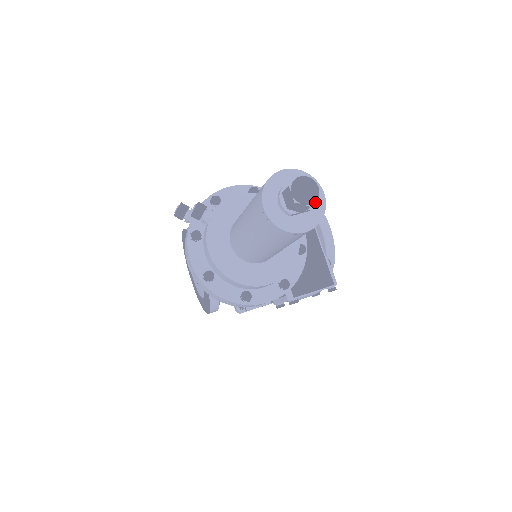
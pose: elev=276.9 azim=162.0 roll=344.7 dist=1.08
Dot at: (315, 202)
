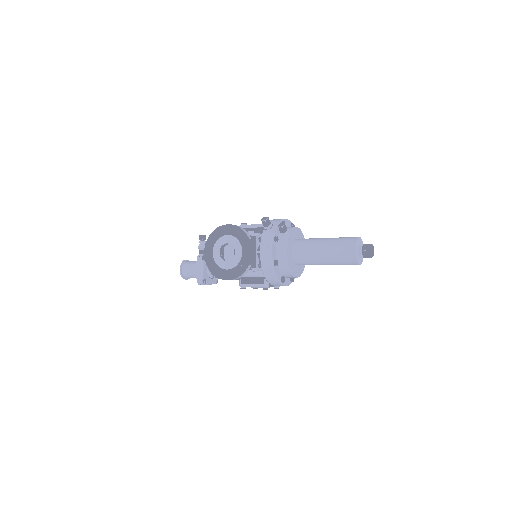
Dot at: occluded
